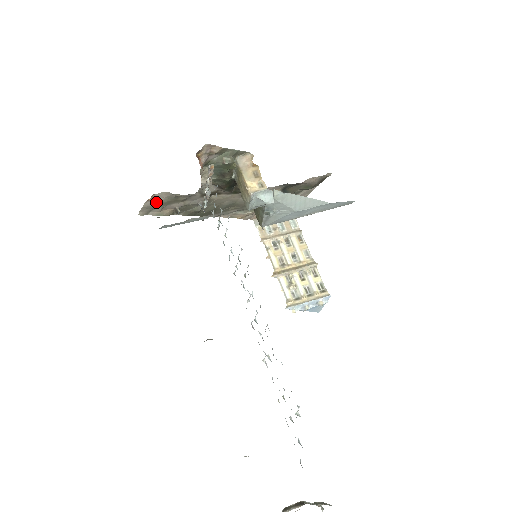
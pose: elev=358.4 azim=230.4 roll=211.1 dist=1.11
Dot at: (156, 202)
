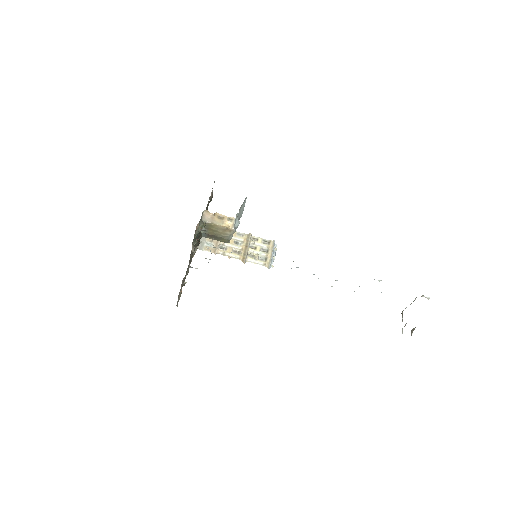
Dot at: (180, 290)
